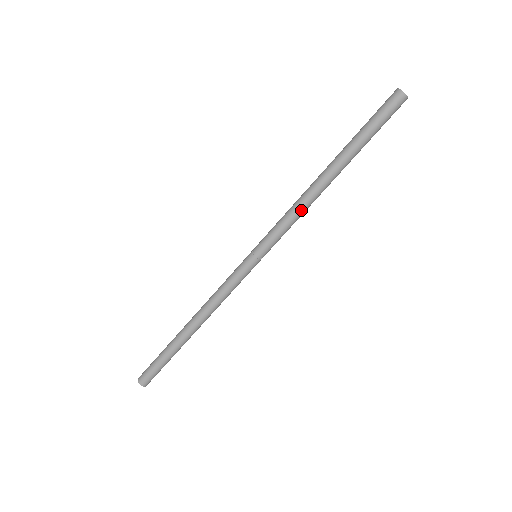
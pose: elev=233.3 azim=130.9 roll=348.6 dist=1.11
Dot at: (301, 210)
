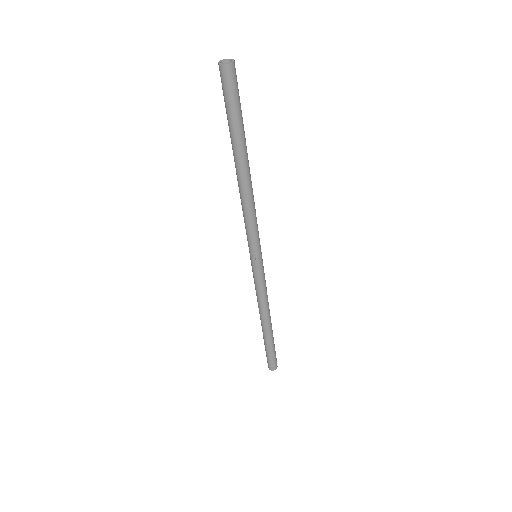
Dot at: (249, 209)
